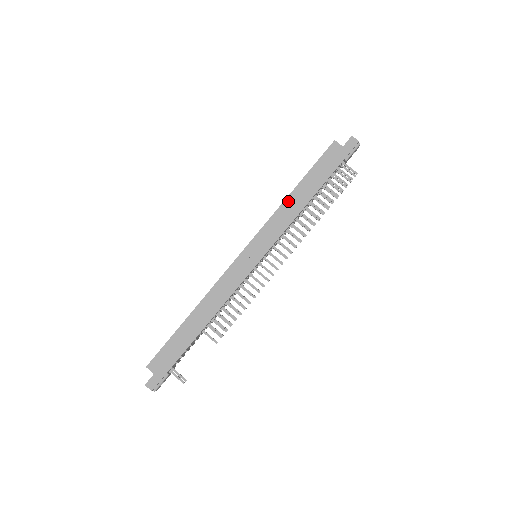
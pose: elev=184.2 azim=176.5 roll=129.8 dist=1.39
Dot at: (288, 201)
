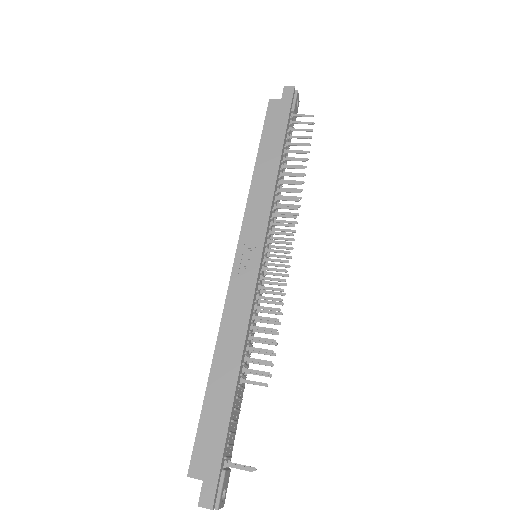
Dot at: (256, 176)
